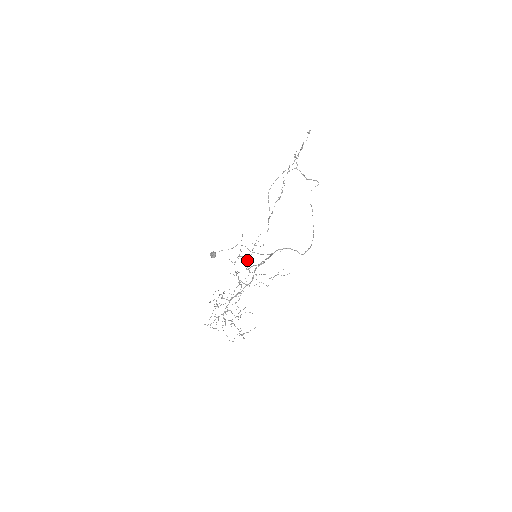
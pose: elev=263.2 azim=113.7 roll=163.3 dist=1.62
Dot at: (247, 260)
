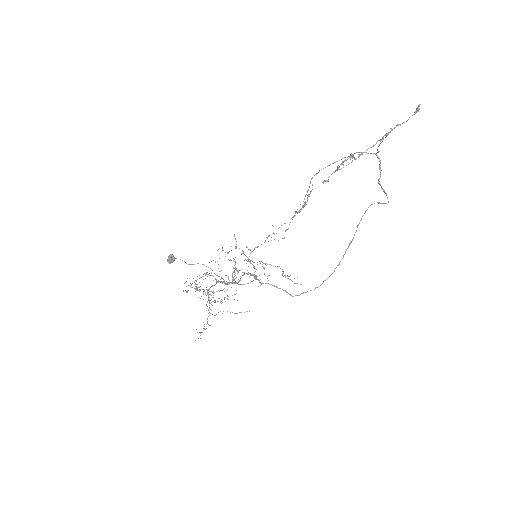
Dot at: (254, 248)
